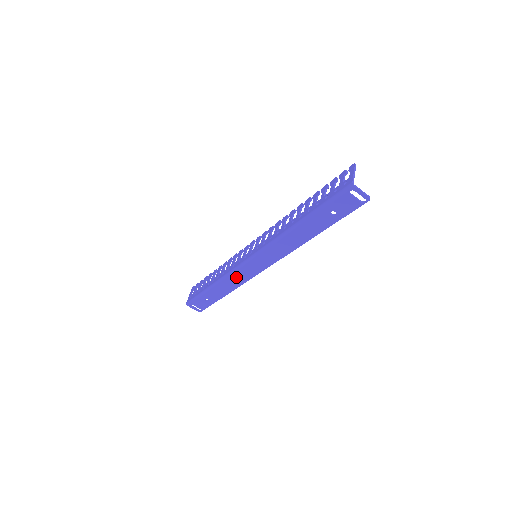
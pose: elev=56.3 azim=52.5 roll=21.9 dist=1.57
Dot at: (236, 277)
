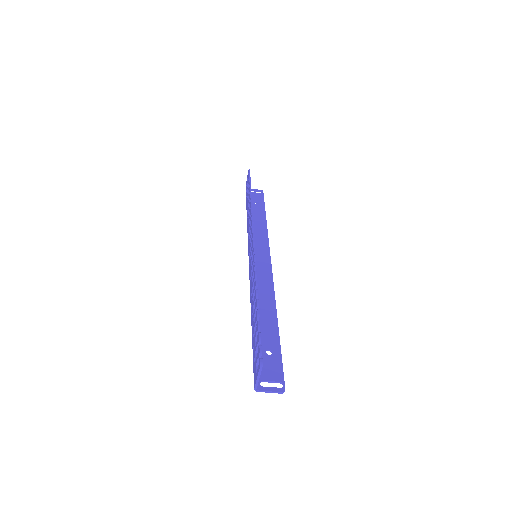
Dot at: (256, 239)
